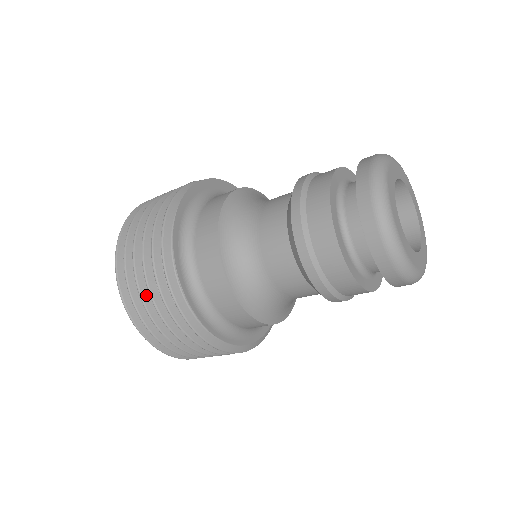
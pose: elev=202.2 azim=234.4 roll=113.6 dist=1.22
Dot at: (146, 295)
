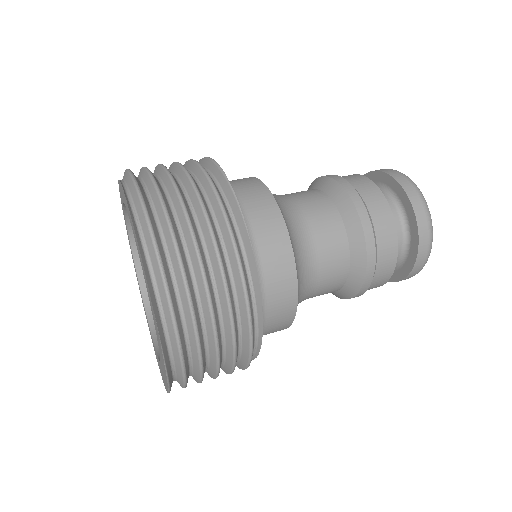
Dot at: occluded
